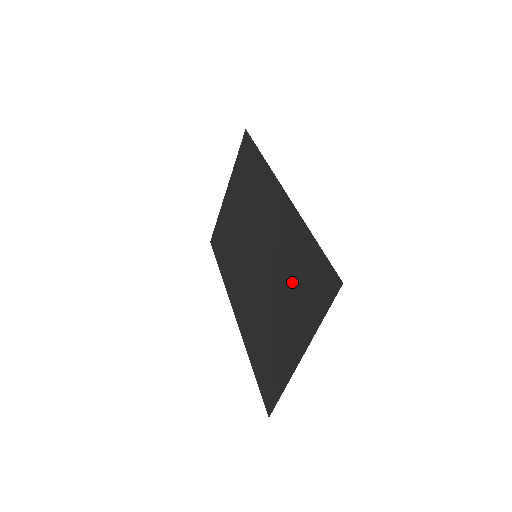
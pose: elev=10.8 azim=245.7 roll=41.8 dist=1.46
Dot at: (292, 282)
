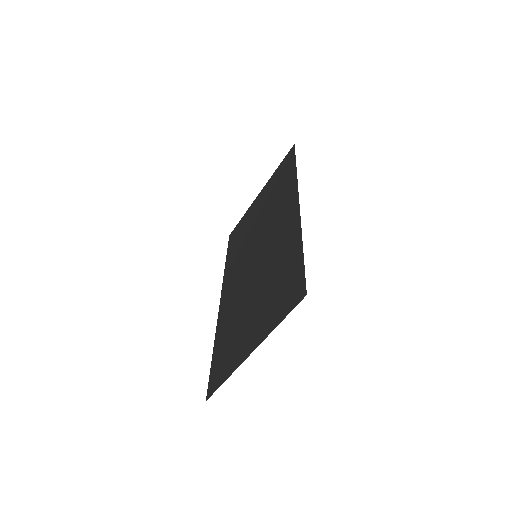
Dot at: (271, 285)
